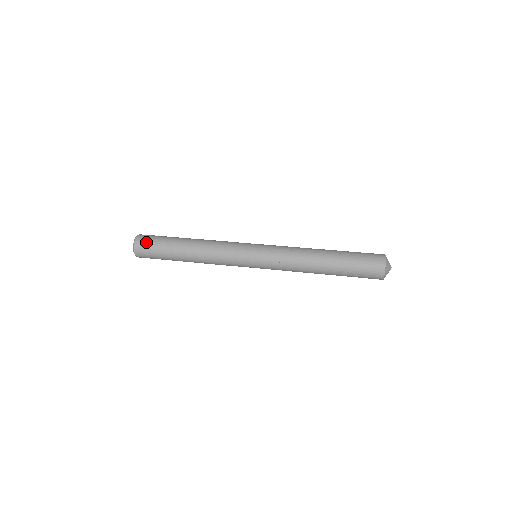
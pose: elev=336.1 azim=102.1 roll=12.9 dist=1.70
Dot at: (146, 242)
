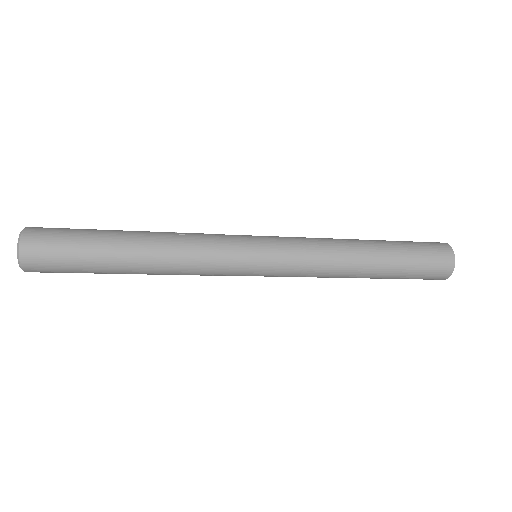
Dot at: (48, 233)
